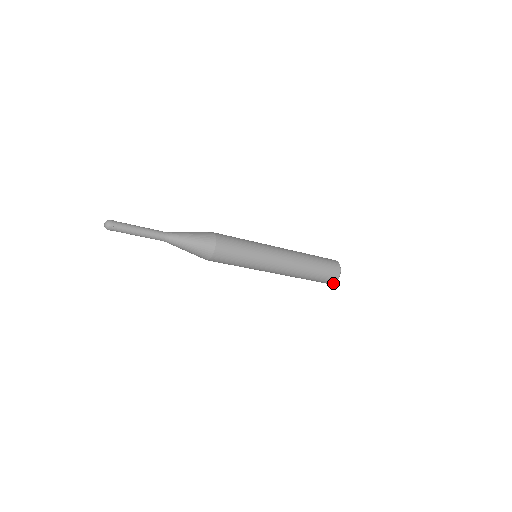
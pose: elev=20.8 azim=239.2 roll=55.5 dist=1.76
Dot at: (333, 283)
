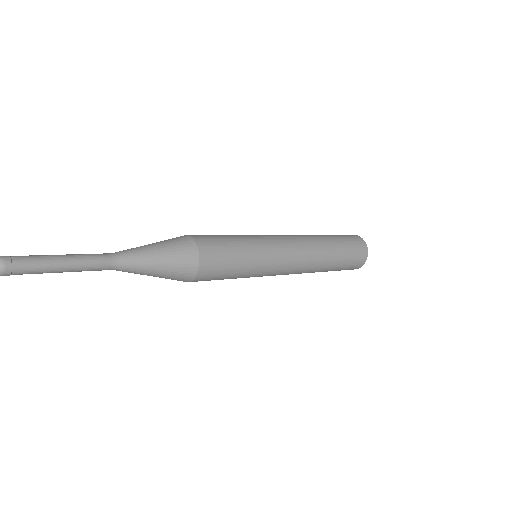
Dot at: (364, 262)
